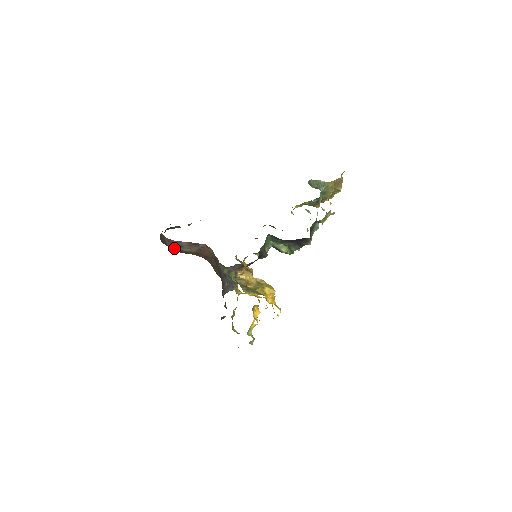
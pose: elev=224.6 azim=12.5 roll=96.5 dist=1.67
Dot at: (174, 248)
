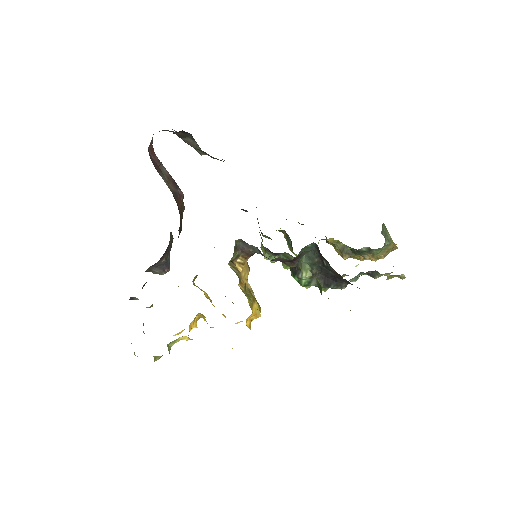
Dot at: (154, 164)
